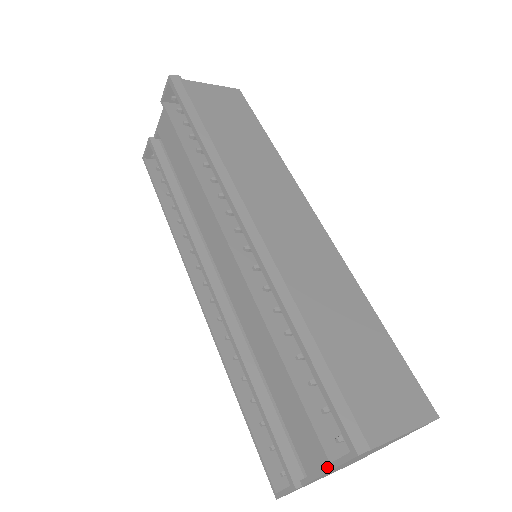
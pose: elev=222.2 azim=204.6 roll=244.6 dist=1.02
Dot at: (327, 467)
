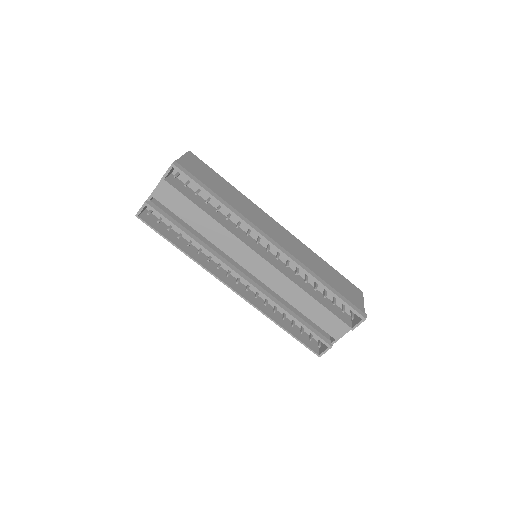
Dot at: (347, 331)
